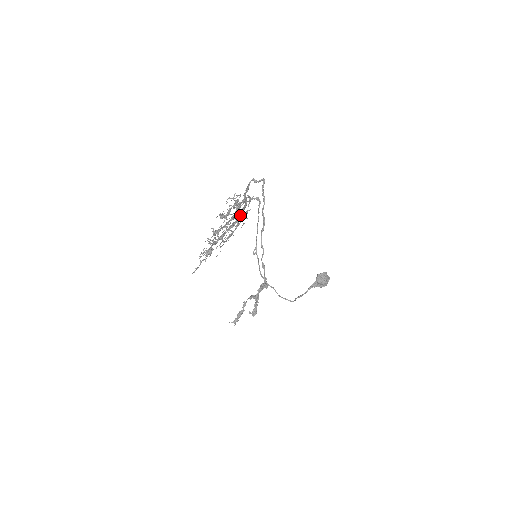
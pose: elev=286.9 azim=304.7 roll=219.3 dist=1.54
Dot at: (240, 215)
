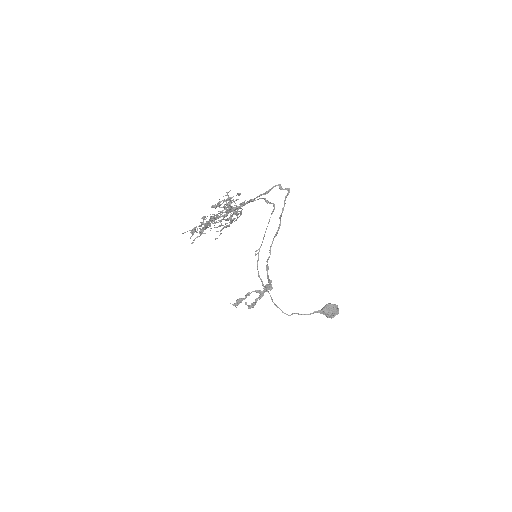
Dot at: (225, 212)
